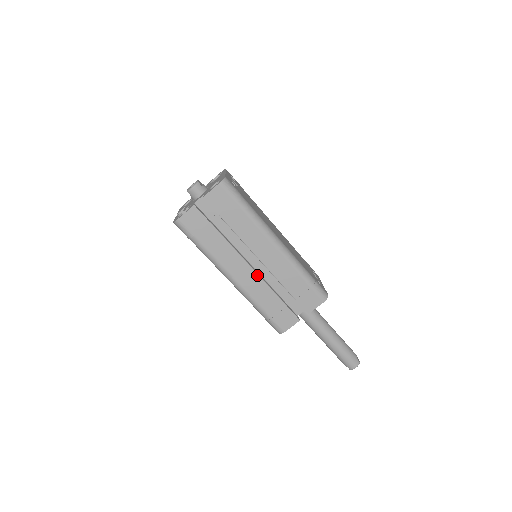
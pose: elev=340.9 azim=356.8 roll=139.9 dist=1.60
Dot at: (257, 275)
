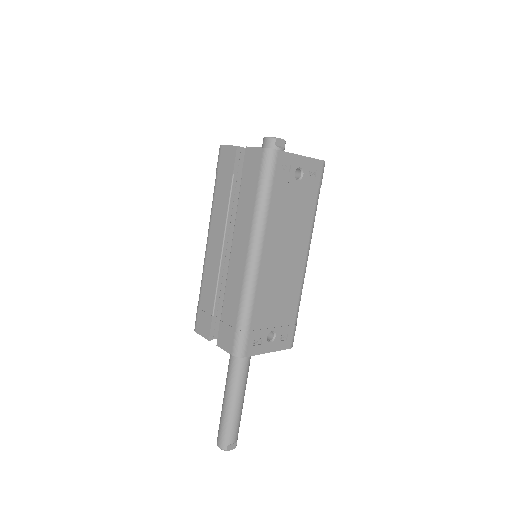
Dot at: (220, 261)
